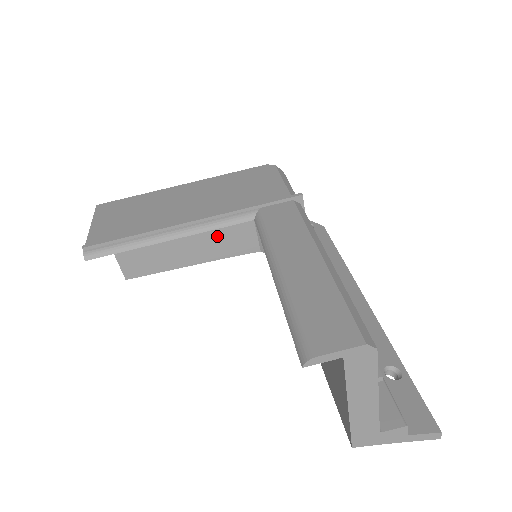
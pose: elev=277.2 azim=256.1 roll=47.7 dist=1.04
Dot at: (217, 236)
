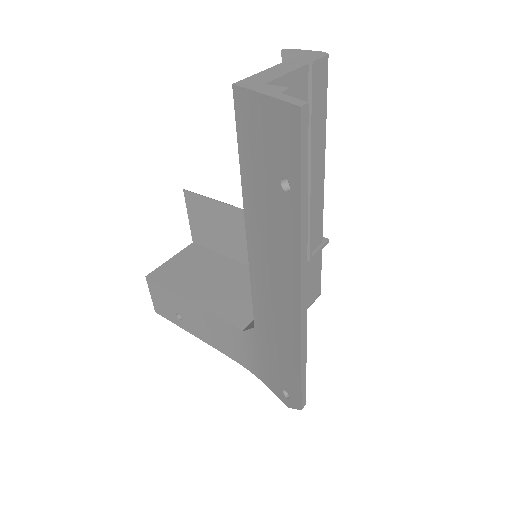
Dot at: (231, 297)
